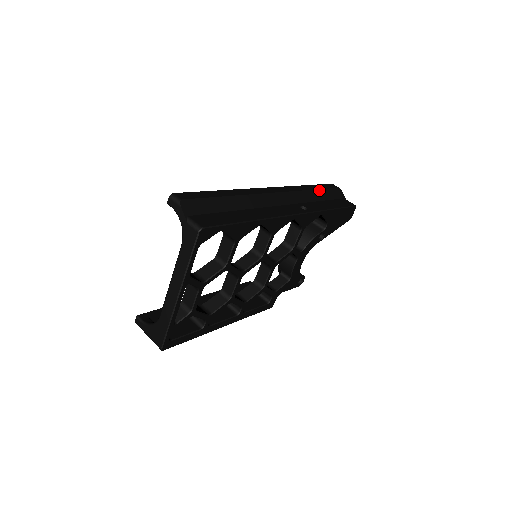
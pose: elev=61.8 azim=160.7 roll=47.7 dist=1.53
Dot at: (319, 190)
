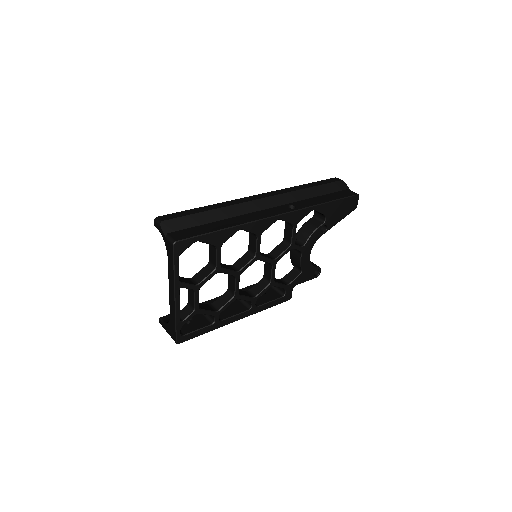
Dot at: (315, 187)
